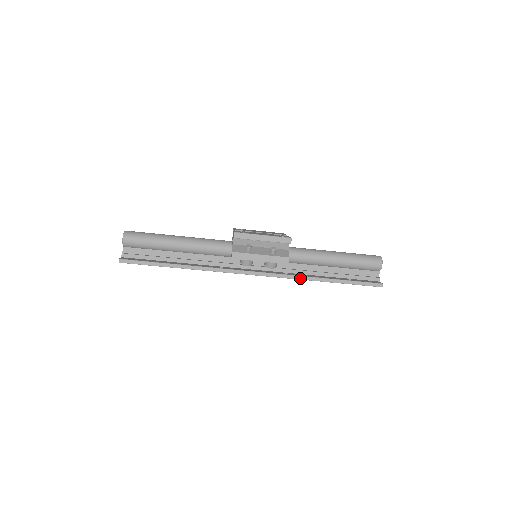
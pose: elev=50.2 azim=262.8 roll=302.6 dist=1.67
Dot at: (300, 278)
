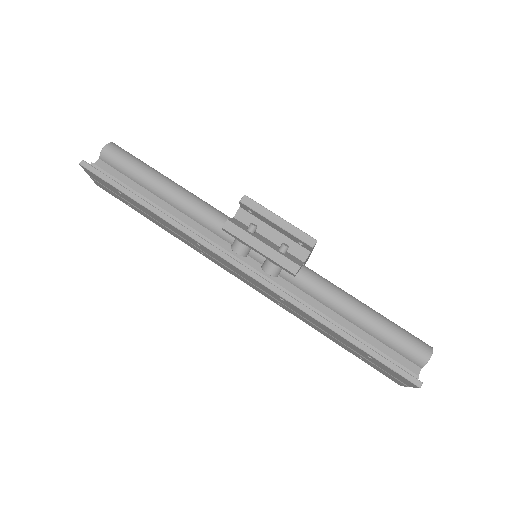
Dot at: (302, 307)
